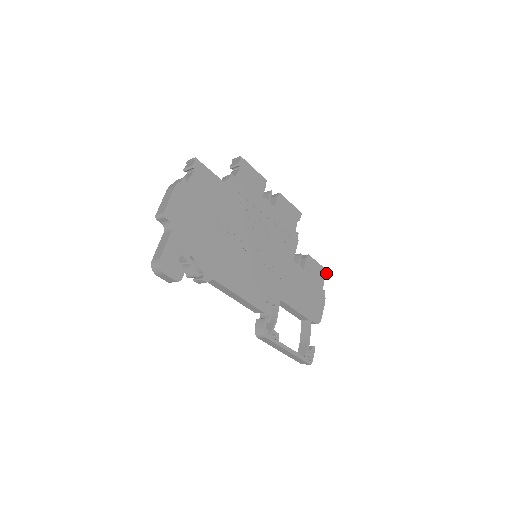
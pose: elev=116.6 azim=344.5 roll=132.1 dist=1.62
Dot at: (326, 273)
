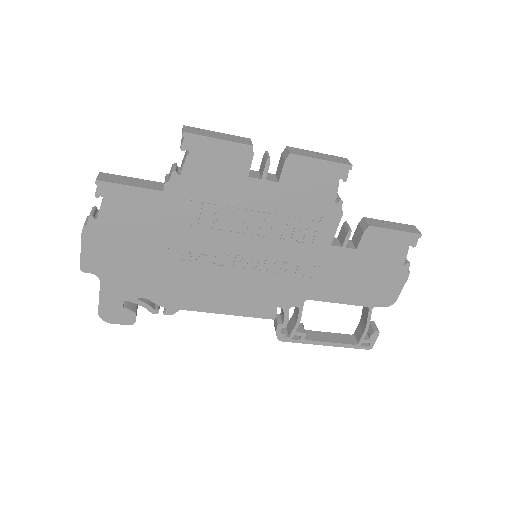
Dot at: (416, 238)
